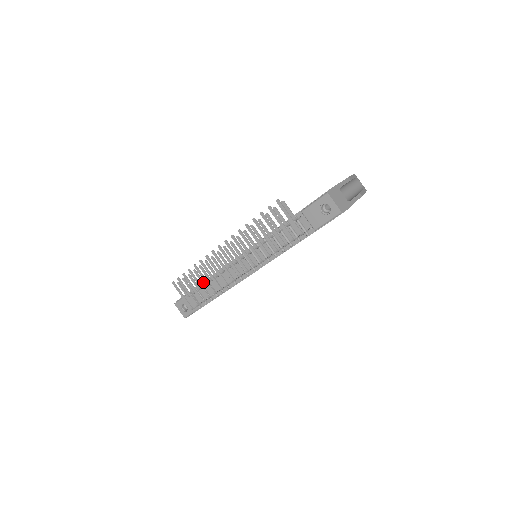
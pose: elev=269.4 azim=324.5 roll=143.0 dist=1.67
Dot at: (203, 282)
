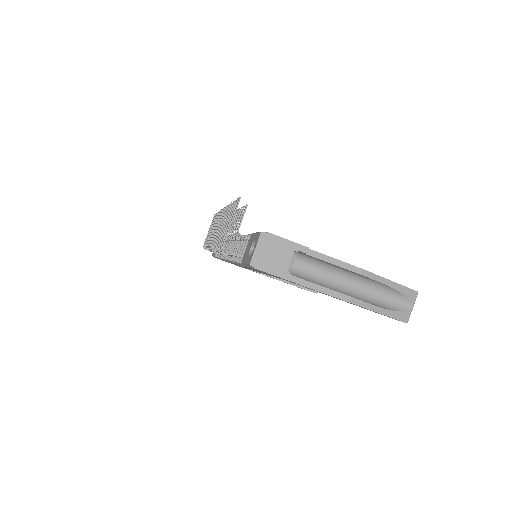
Dot at: occluded
